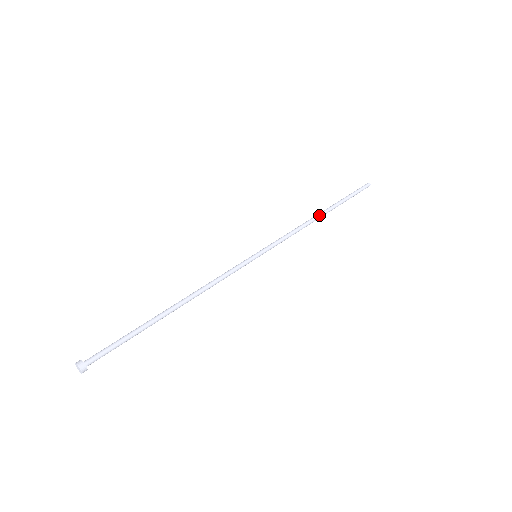
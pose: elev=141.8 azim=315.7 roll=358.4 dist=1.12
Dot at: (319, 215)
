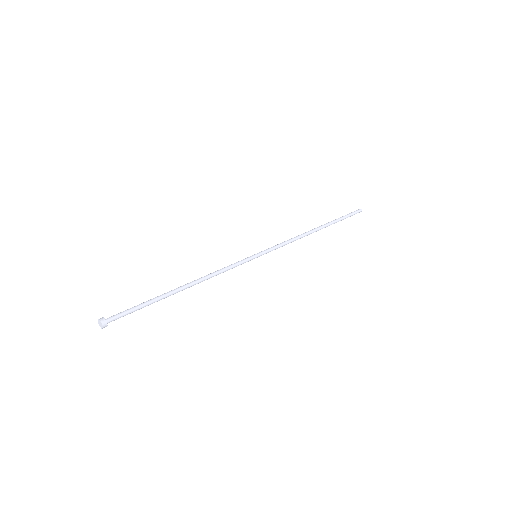
Dot at: (314, 230)
